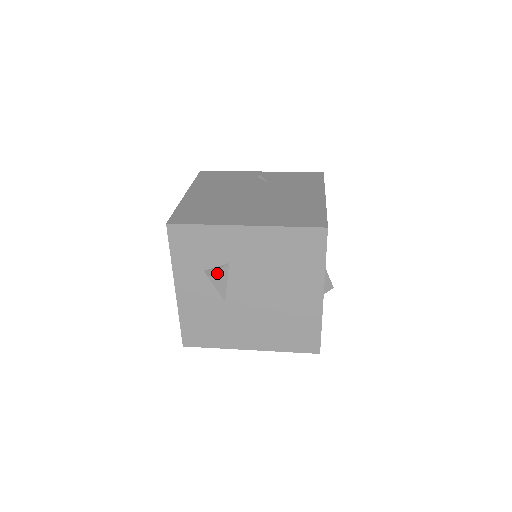
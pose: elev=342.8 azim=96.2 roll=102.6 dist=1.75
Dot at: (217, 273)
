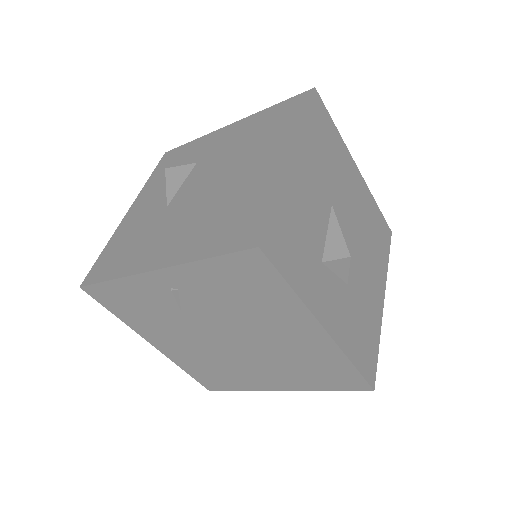
Dot at: (178, 169)
